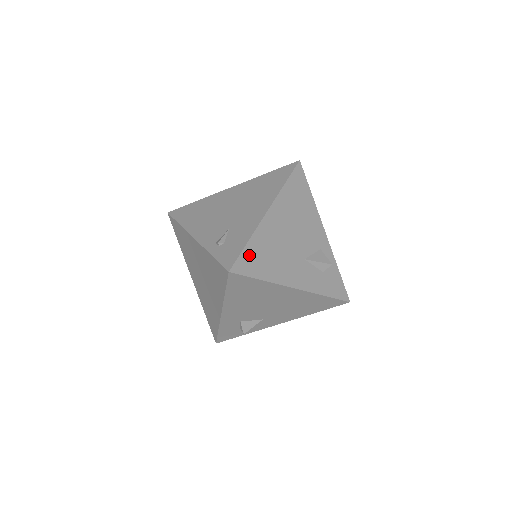
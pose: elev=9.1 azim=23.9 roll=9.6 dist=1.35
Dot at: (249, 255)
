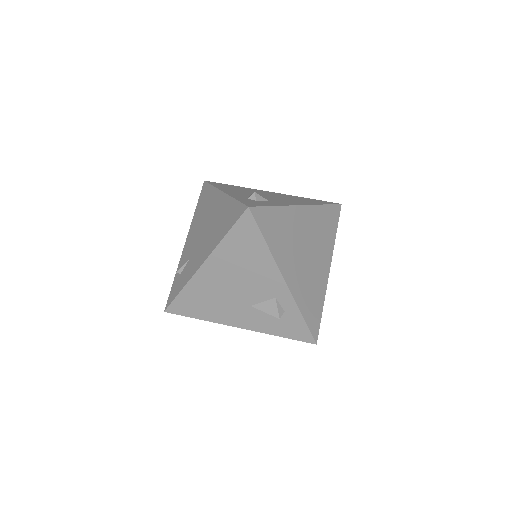
Dot at: (183, 301)
